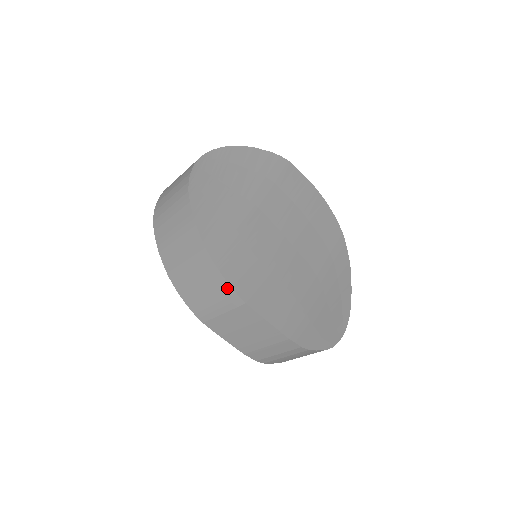
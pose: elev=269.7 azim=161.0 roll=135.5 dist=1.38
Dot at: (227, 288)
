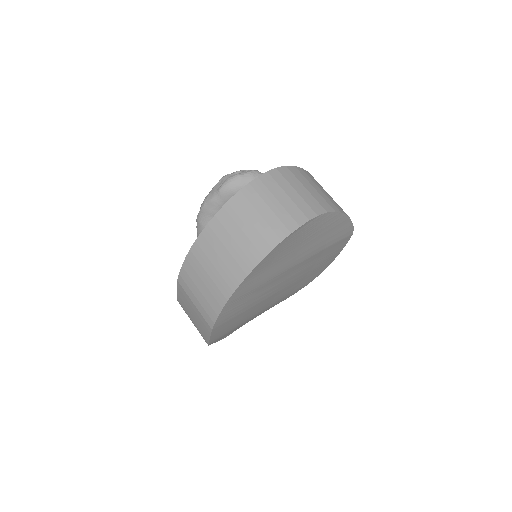
Dot at: (214, 315)
